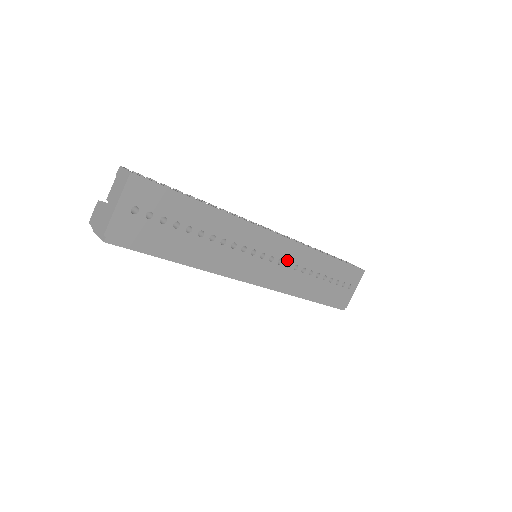
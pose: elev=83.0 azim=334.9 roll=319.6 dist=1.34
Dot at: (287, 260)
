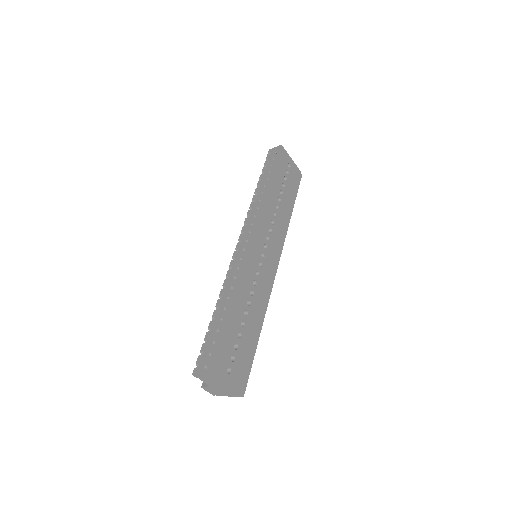
Dot at: (267, 231)
